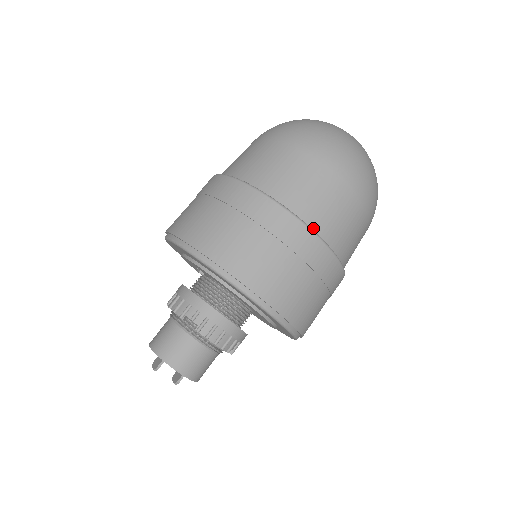
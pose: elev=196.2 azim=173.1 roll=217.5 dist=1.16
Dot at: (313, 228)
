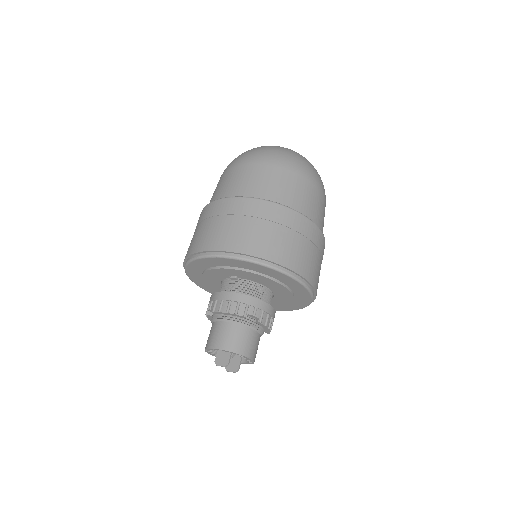
Dot at: occluded
